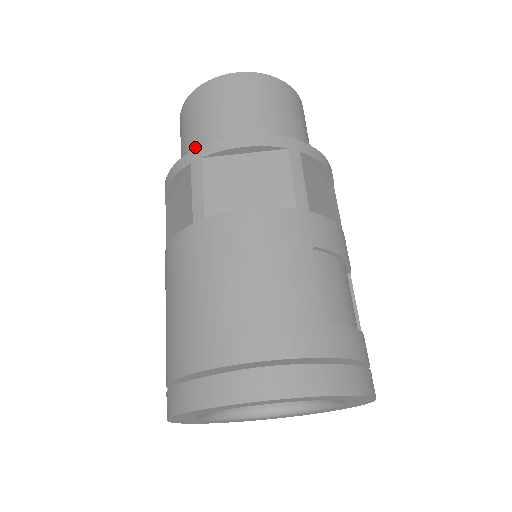
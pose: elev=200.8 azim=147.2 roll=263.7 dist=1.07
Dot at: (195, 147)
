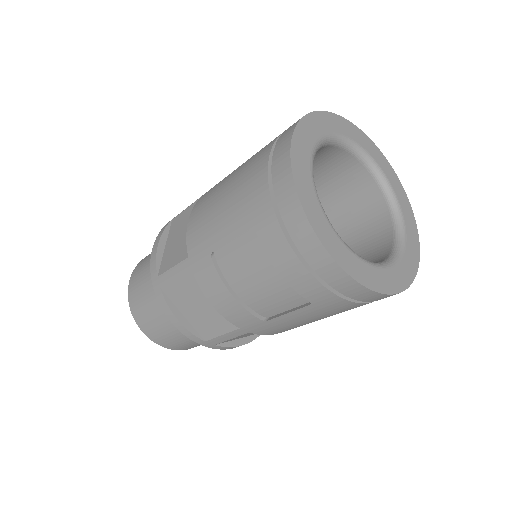
Dot at: occluded
